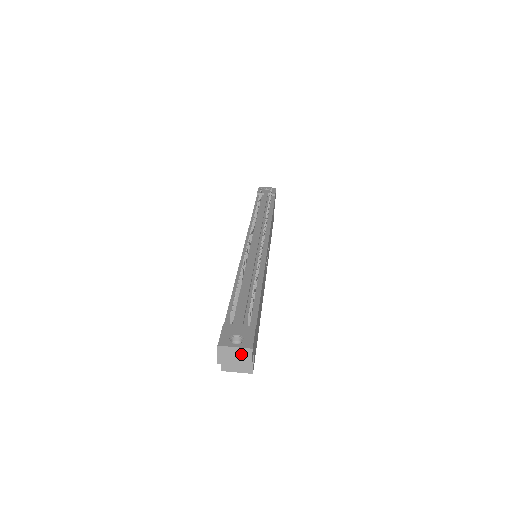
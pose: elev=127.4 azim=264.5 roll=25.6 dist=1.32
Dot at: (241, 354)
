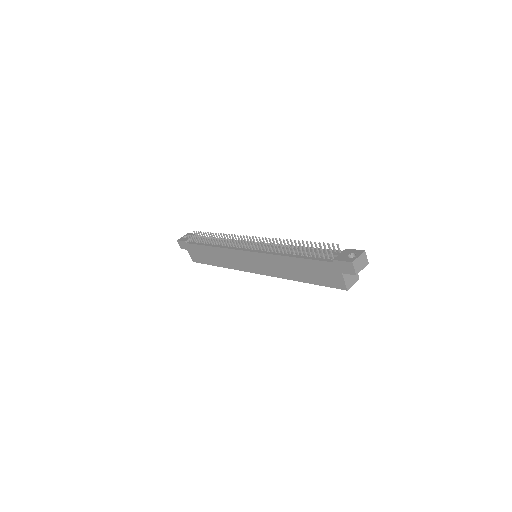
Dot at: (362, 259)
